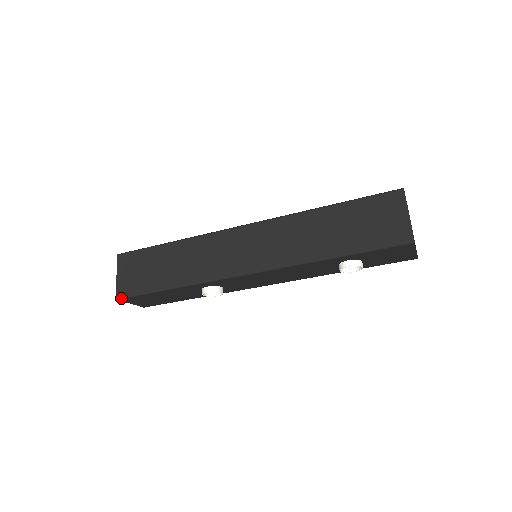
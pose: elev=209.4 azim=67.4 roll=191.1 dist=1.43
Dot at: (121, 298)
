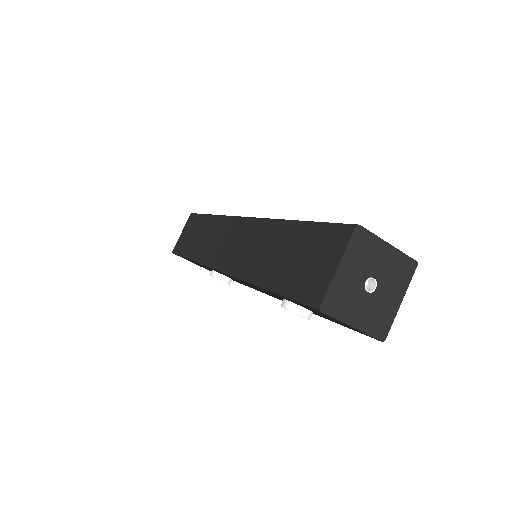
Dot at: (174, 253)
